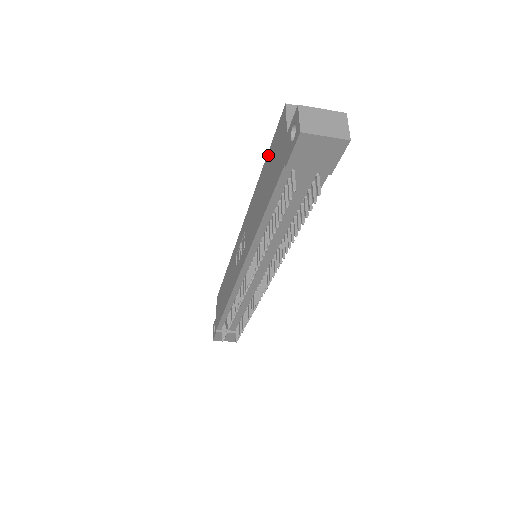
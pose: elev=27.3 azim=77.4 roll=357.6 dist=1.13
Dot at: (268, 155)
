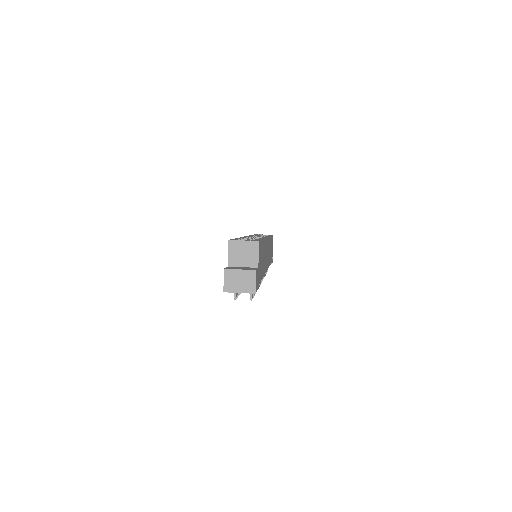
Dot at: occluded
